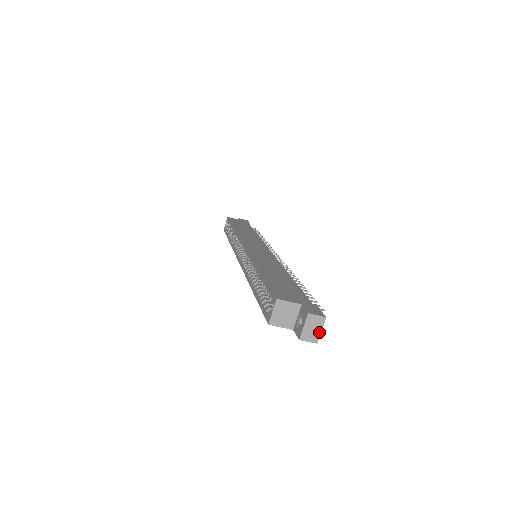
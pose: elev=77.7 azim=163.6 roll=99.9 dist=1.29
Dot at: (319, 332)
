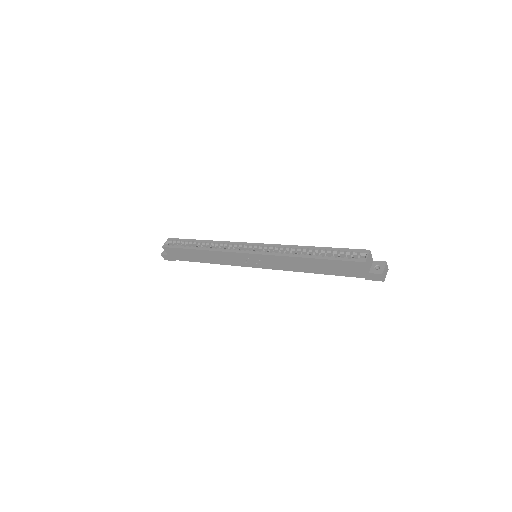
Dot at: occluded
